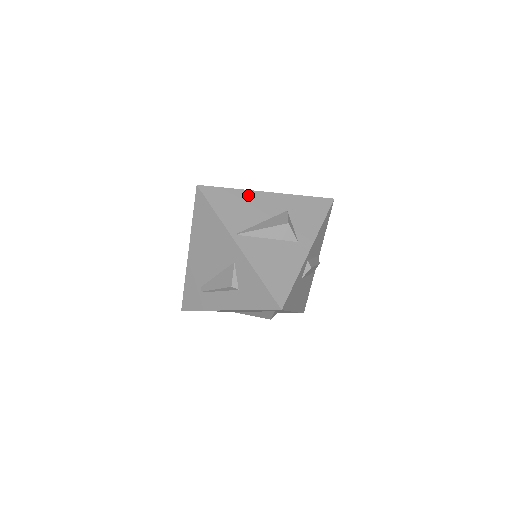
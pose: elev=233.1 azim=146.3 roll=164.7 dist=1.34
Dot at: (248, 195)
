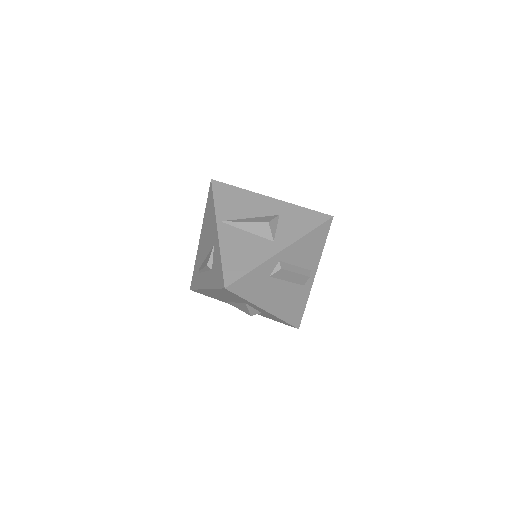
Dot at: (250, 195)
